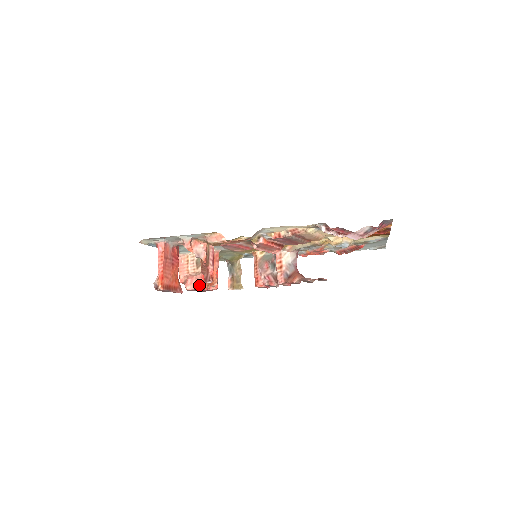
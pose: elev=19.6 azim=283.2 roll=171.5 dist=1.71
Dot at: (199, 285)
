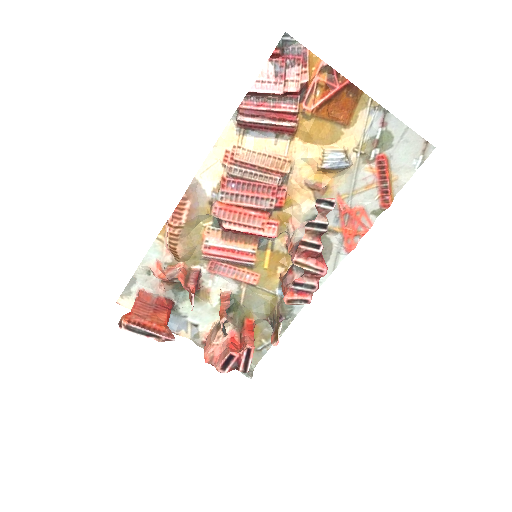
Dot at: (226, 352)
